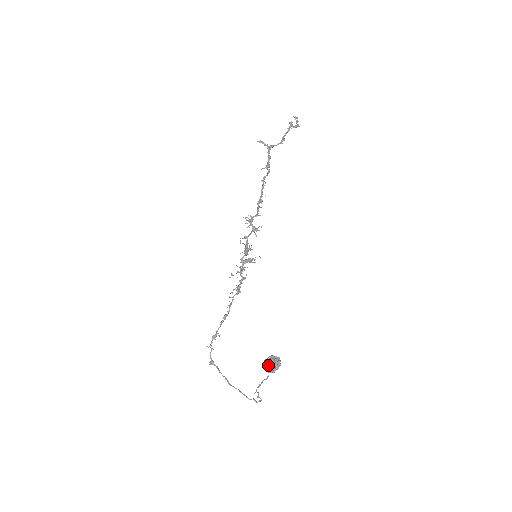
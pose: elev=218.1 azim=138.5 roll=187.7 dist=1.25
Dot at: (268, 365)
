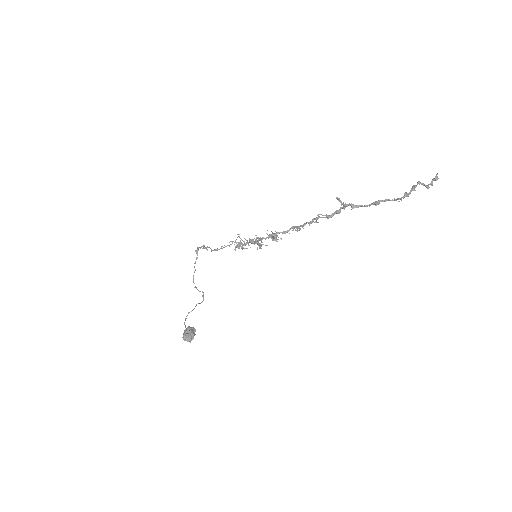
Dot at: (183, 337)
